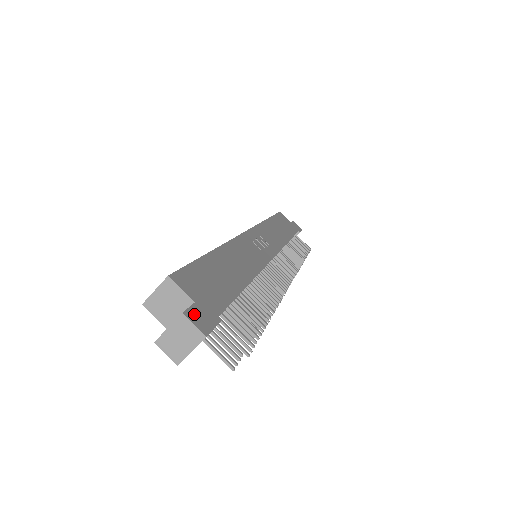
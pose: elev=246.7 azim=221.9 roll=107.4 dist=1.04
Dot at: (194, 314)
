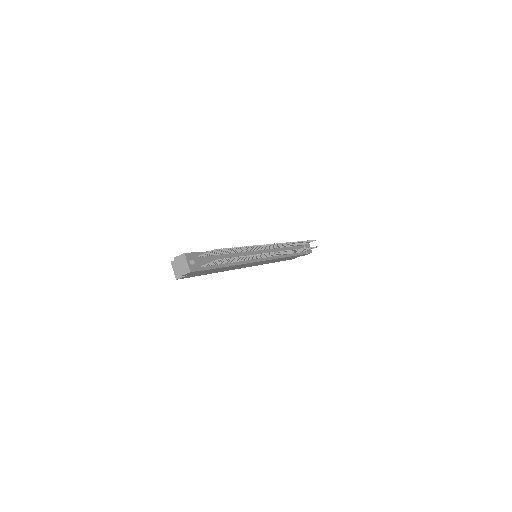
Dot at: occluded
